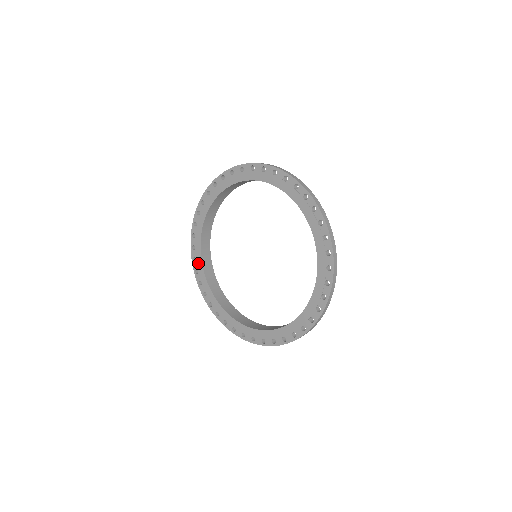
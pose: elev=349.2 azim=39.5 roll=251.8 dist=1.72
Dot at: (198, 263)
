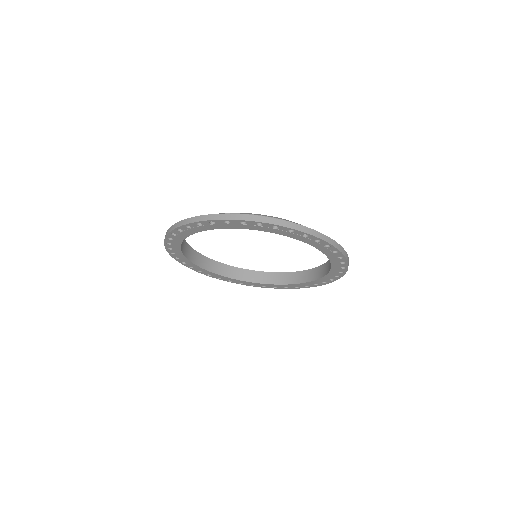
Dot at: (190, 265)
